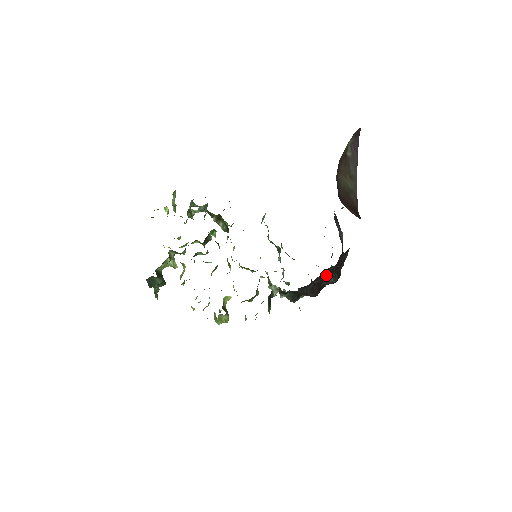
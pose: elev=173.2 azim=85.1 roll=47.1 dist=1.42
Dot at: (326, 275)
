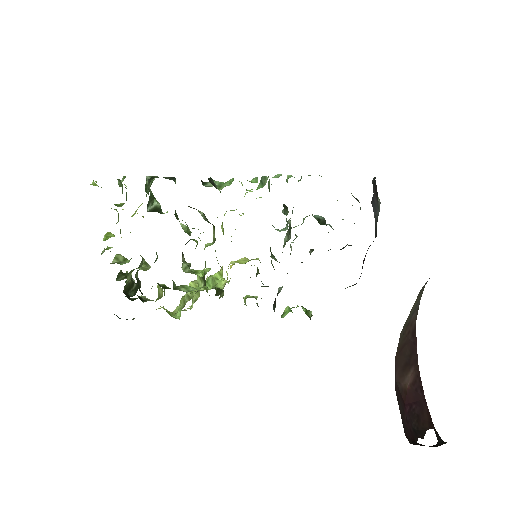
Dot at: occluded
